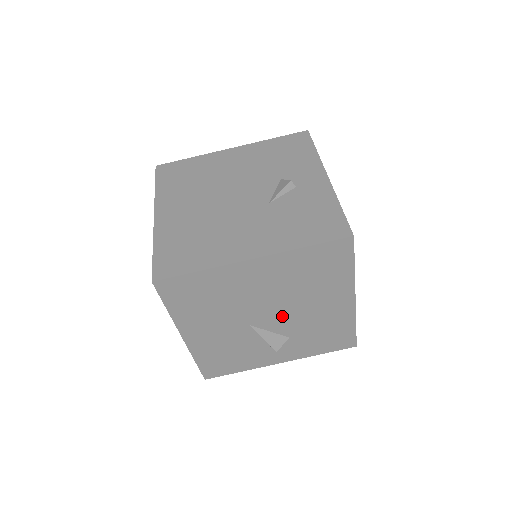
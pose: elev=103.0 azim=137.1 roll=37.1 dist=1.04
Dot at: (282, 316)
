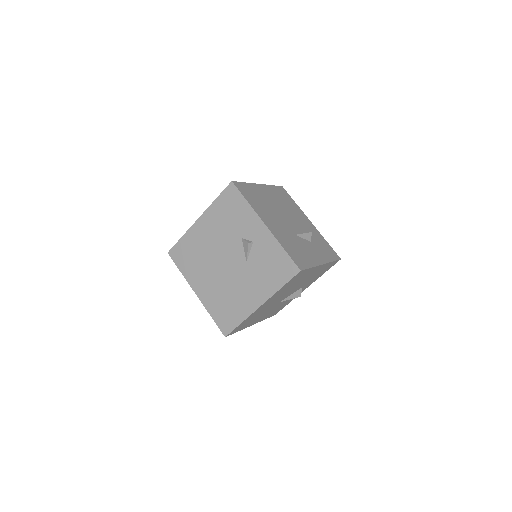
Dot at: (292, 291)
